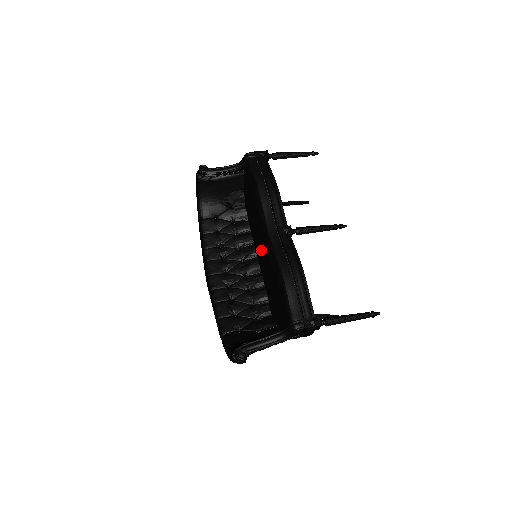
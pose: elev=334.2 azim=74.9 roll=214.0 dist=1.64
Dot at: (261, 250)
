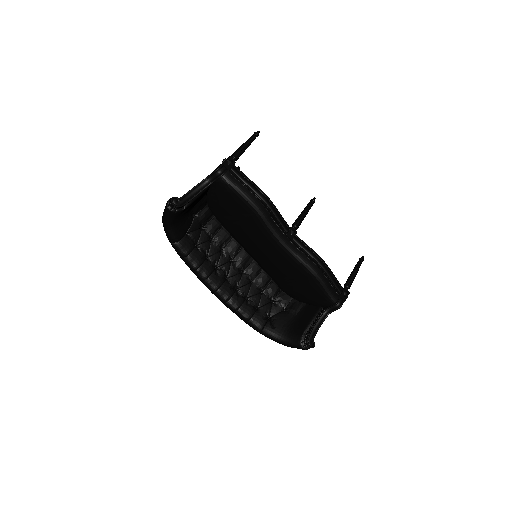
Dot at: (266, 253)
